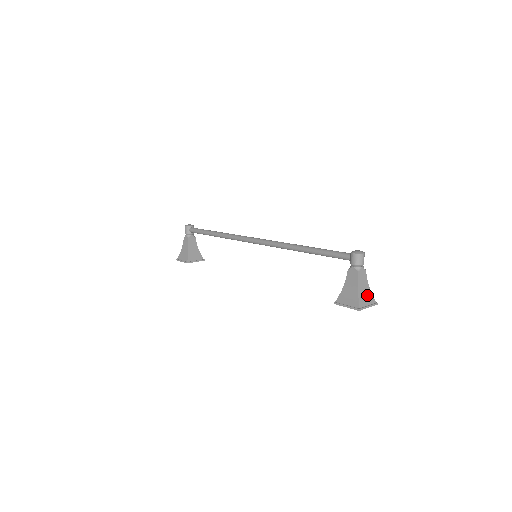
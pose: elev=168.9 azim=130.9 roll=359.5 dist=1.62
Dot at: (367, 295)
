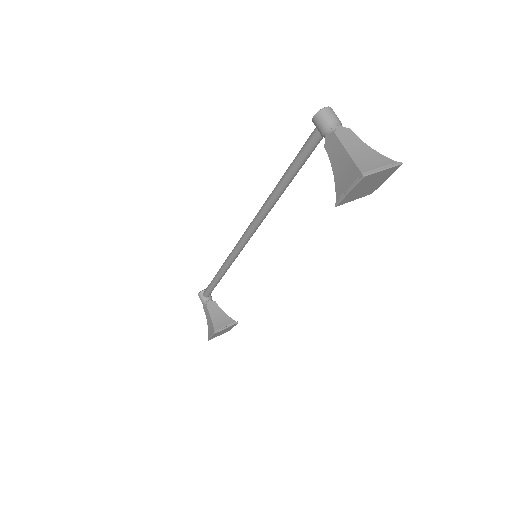
Dot at: (372, 158)
